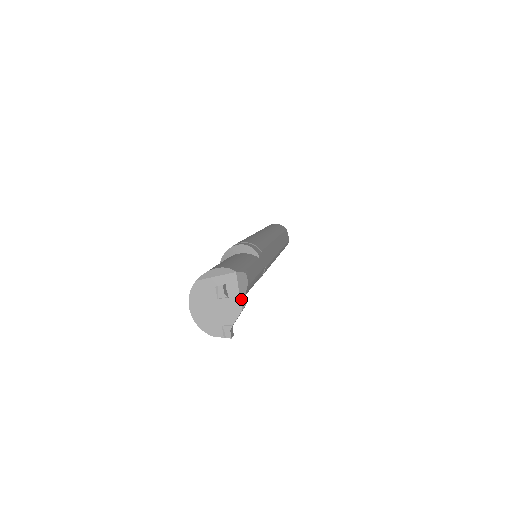
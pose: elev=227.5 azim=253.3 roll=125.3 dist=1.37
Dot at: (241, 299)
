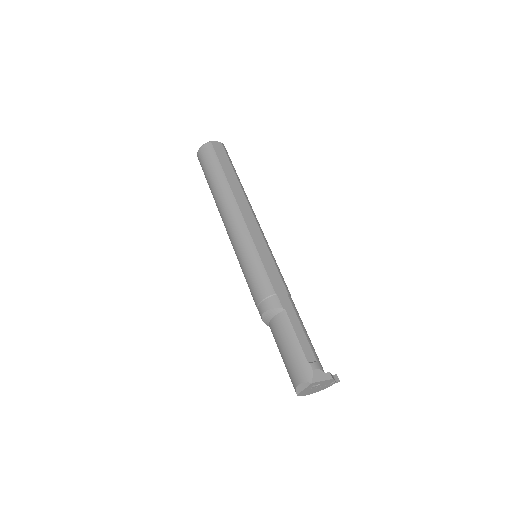
Dot at: (327, 379)
